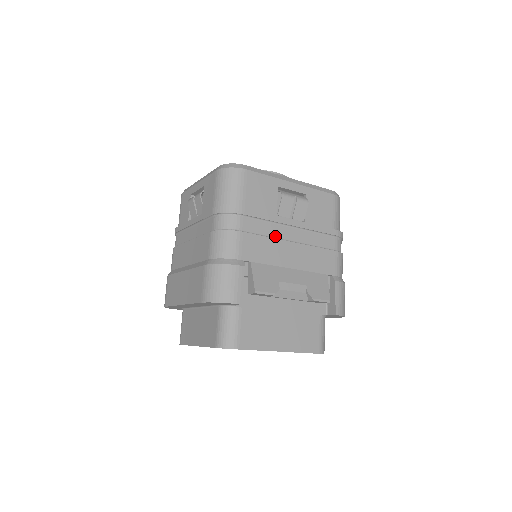
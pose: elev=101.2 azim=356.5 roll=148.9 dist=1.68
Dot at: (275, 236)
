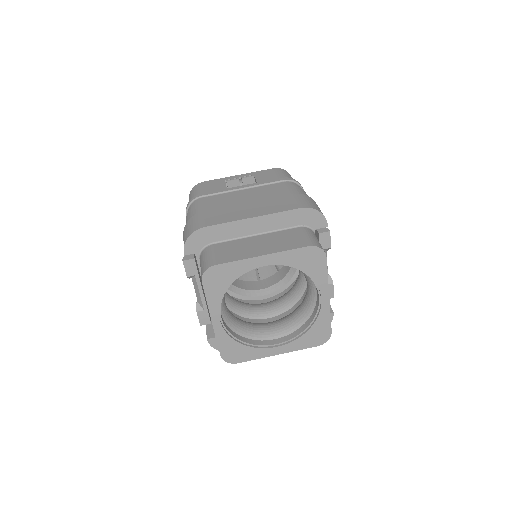
Dot at: occluded
